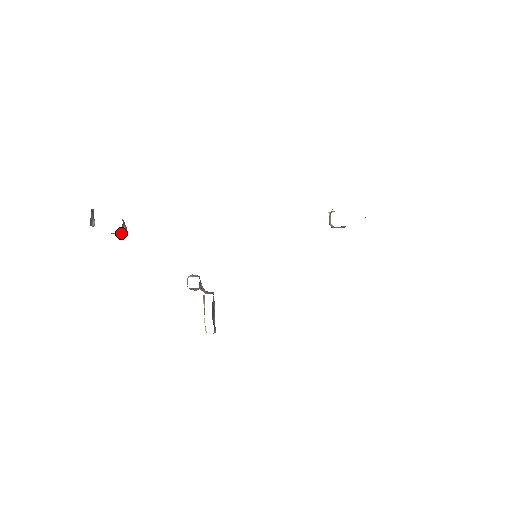
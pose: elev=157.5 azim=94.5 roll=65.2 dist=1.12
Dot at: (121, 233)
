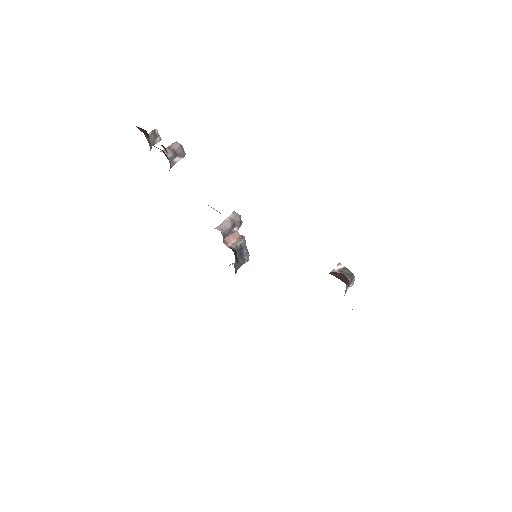
Dot at: (173, 164)
